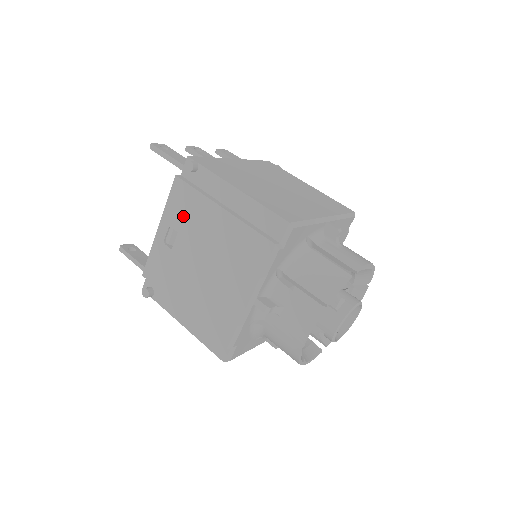
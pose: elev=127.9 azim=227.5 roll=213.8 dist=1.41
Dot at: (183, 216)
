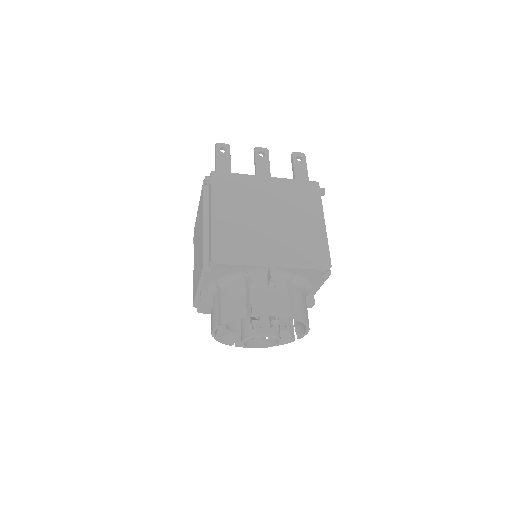
Dot at: (200, 210)
